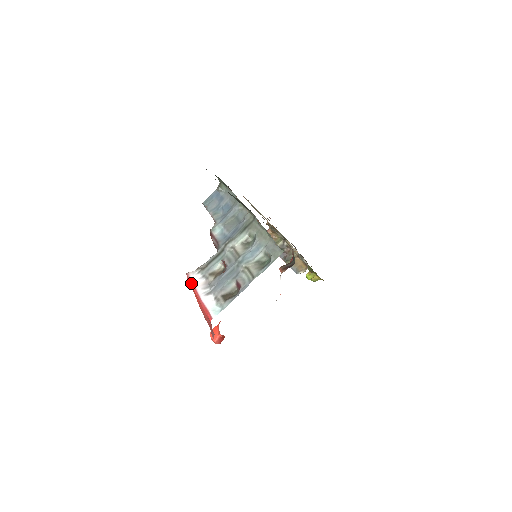
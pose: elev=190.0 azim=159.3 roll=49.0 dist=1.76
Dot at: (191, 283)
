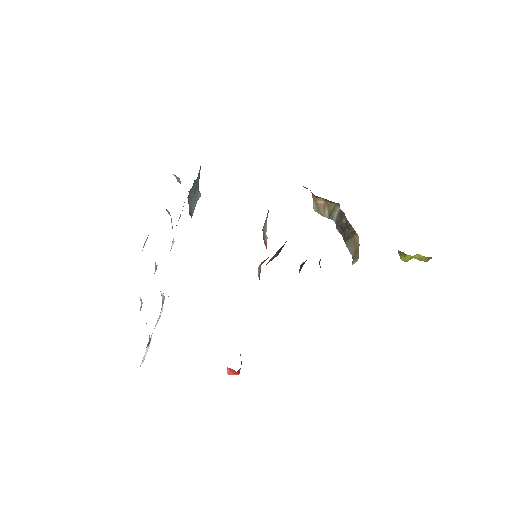
Dot at: occluded
